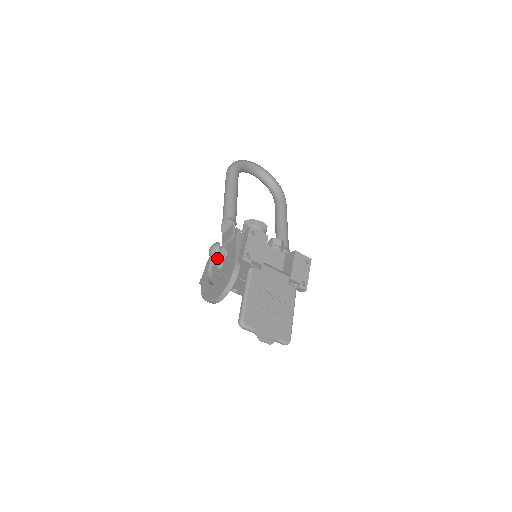
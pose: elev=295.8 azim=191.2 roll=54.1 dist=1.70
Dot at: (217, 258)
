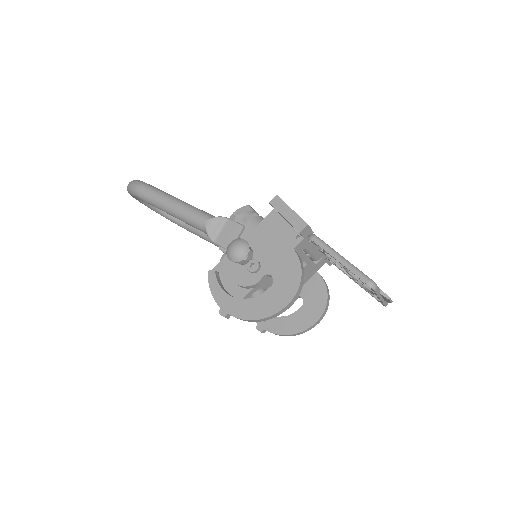
Dot at: (246, 258)
